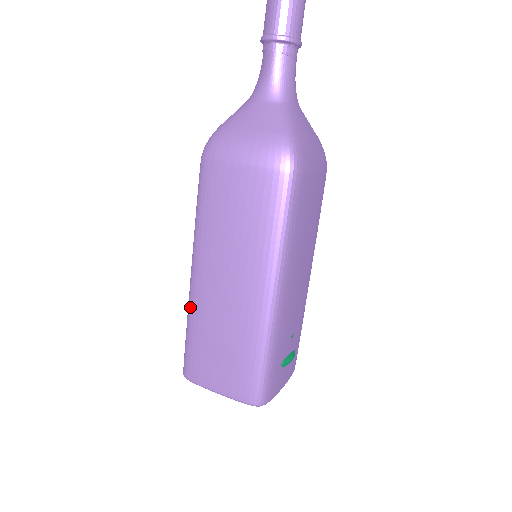
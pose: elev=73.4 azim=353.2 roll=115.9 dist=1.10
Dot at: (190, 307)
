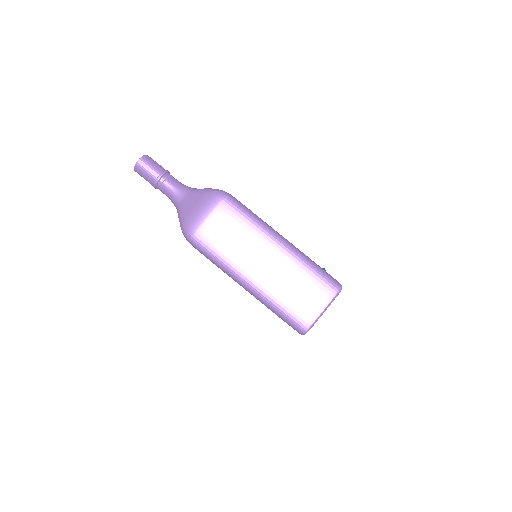
Dot at: (265, 299)
